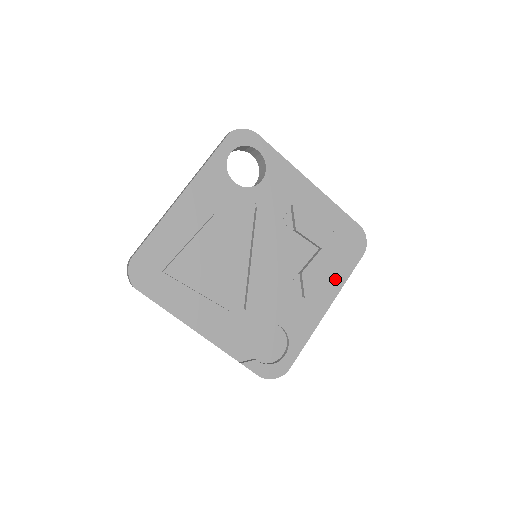
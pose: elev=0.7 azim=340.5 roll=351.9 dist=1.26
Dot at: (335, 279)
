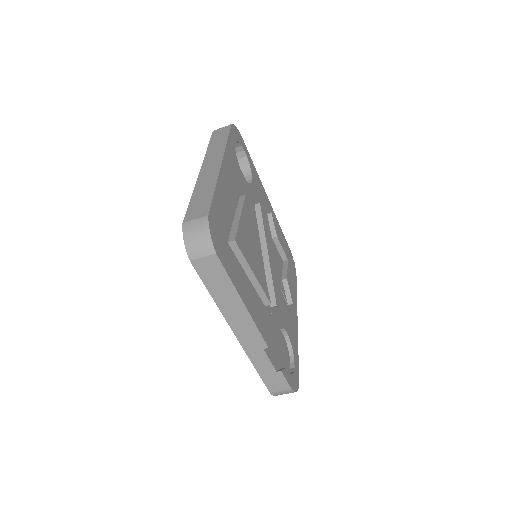
Dot at: occluded
